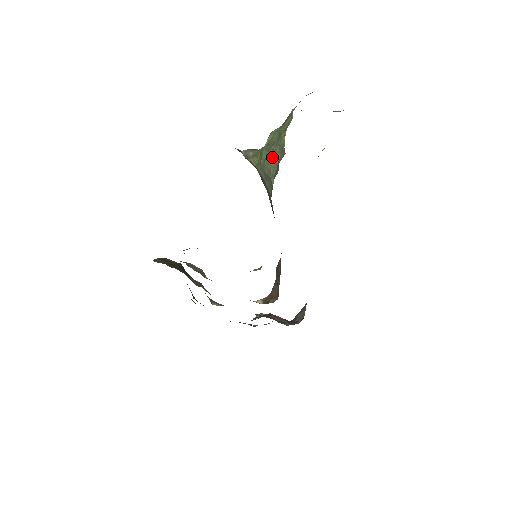
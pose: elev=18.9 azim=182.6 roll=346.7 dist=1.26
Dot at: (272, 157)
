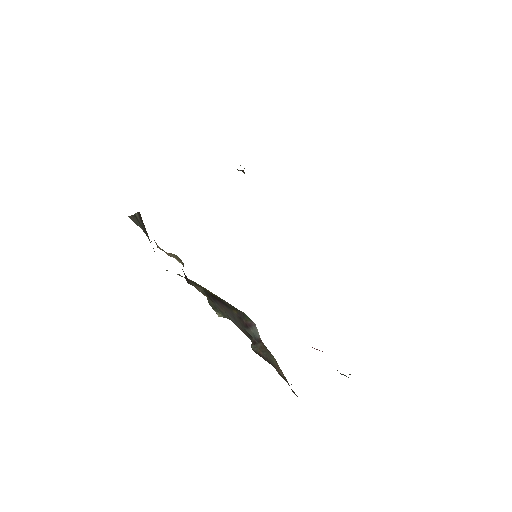
Dot at: occluded
